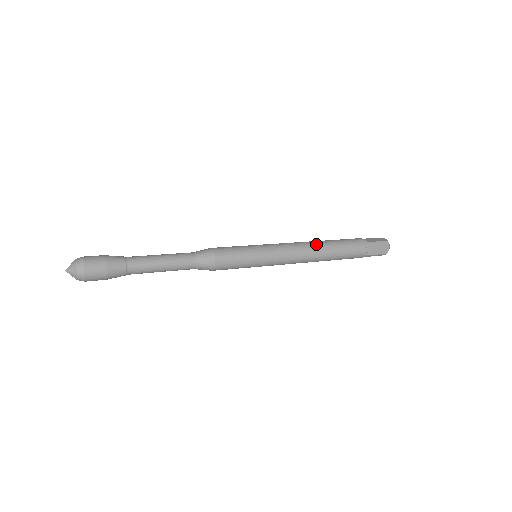
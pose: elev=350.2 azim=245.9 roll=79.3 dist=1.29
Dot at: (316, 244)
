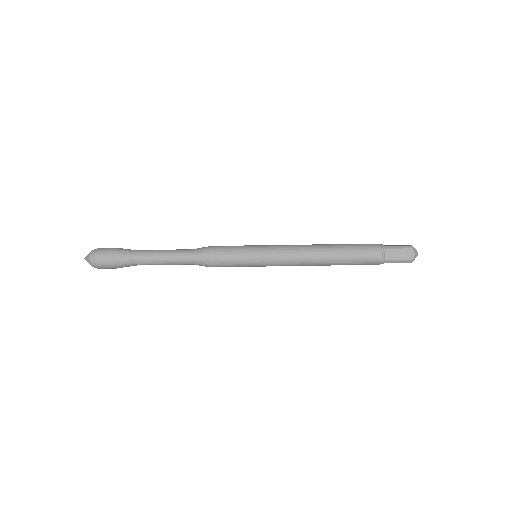
Dot at: (320, 245)
